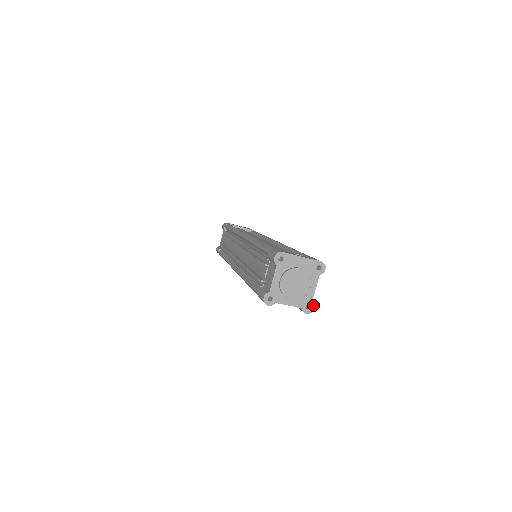
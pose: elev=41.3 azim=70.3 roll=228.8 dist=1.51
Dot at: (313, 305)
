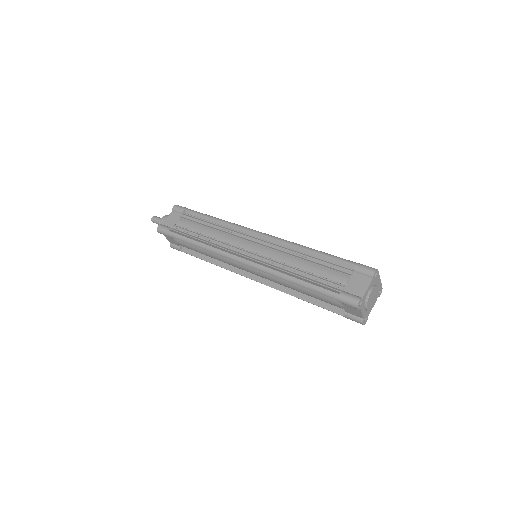
Dot at: (367, 319)
